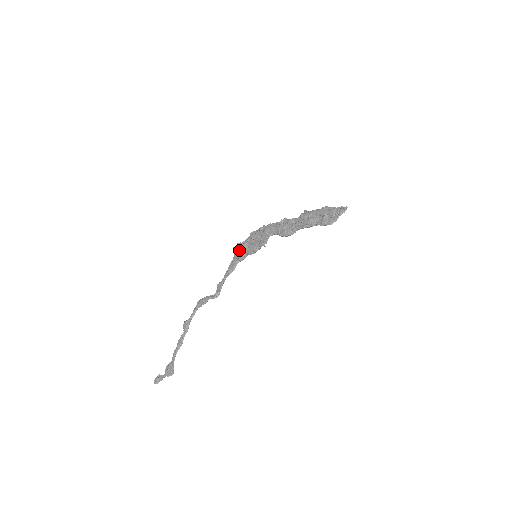
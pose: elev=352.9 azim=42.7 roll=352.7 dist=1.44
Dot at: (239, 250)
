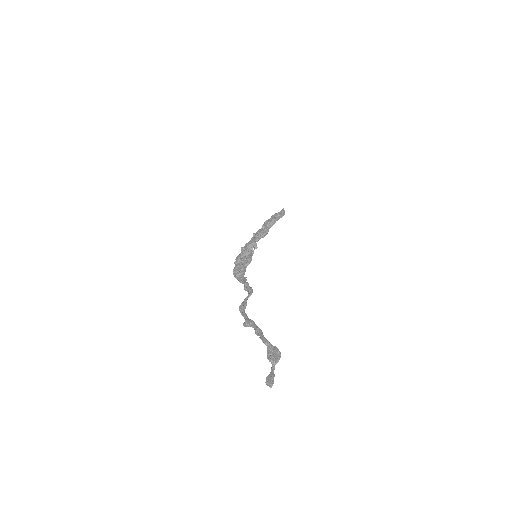
Dot at: (237, 269)
